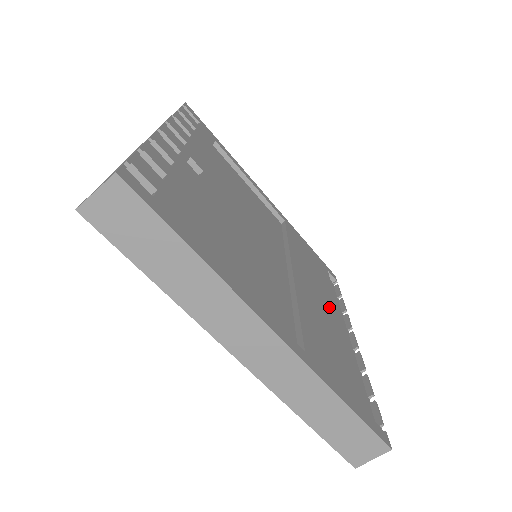
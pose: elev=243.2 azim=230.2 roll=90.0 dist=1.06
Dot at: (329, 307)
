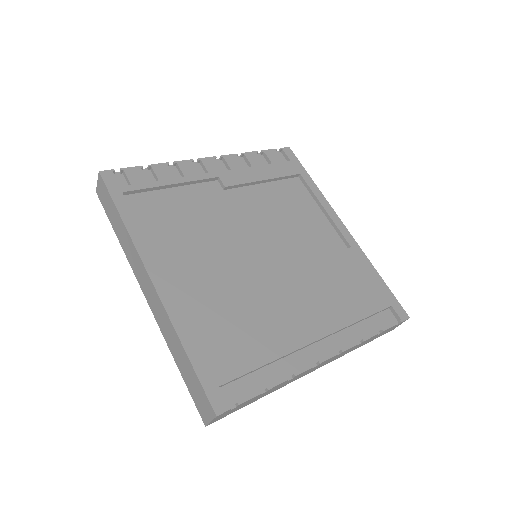
Dot at: (310, 317)
